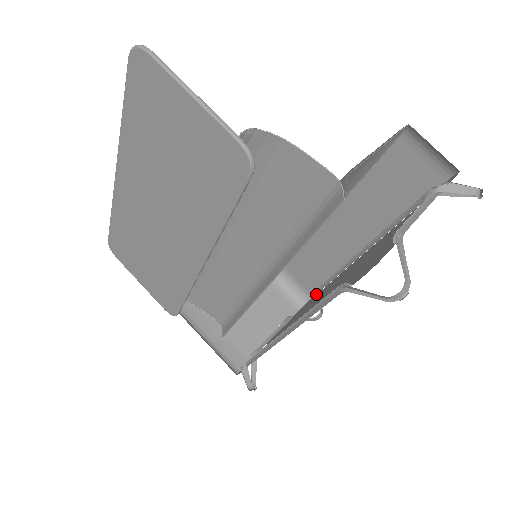
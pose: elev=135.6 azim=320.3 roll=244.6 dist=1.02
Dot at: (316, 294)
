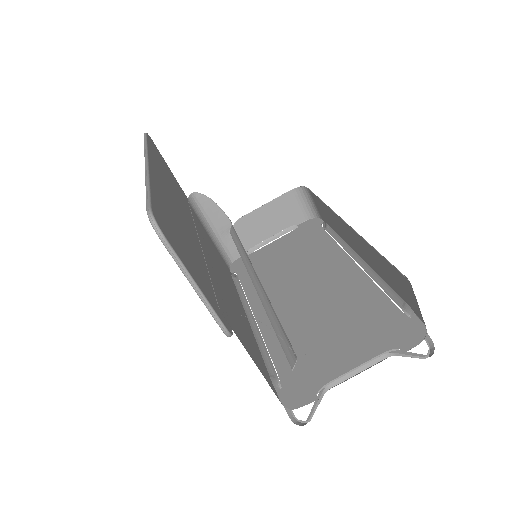
Dot at: (324, 223)
